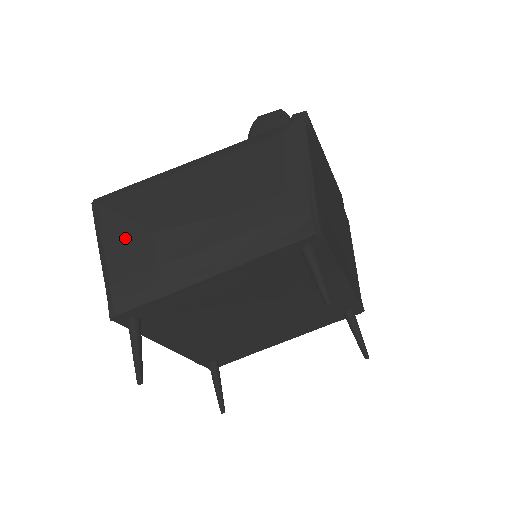
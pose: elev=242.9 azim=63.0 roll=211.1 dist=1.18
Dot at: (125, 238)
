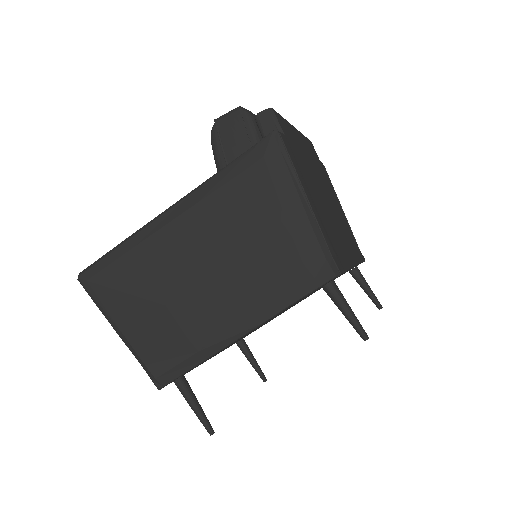
Dot at: (138, 315)
